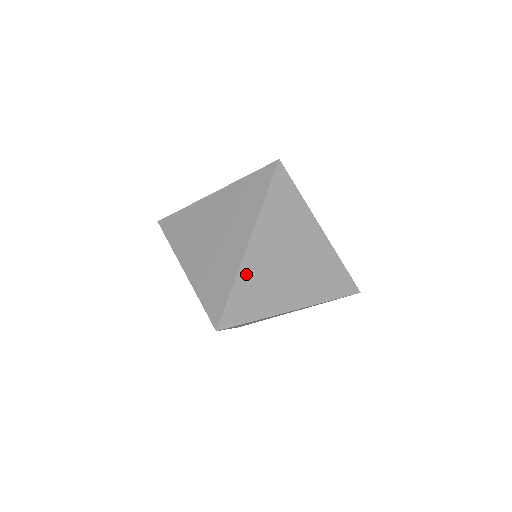
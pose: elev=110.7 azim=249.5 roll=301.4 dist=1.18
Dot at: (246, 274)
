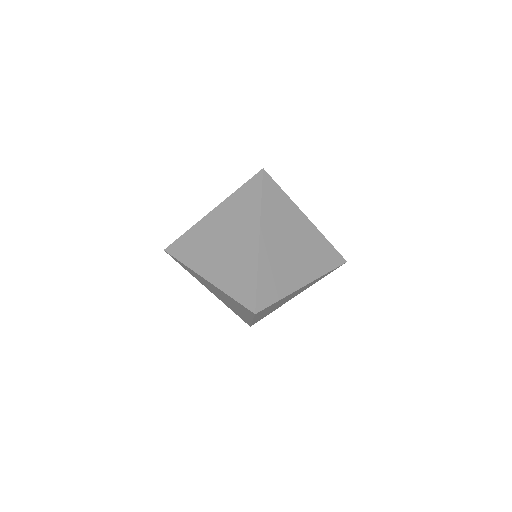
Dot at: (264, 263)
